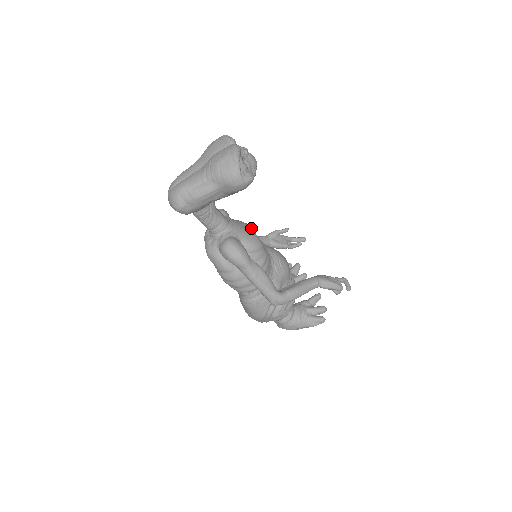
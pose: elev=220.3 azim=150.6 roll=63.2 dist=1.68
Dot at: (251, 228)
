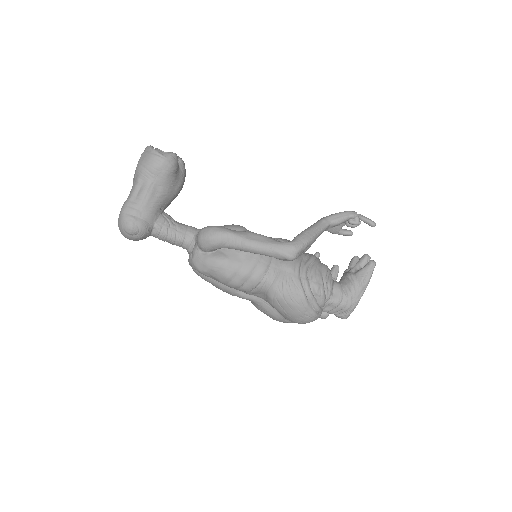
Dot at: occluded
